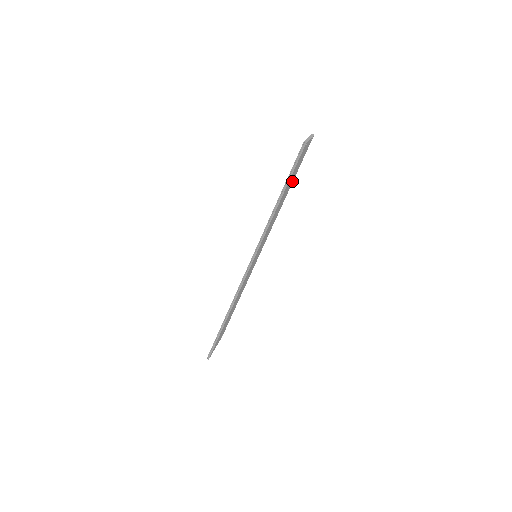
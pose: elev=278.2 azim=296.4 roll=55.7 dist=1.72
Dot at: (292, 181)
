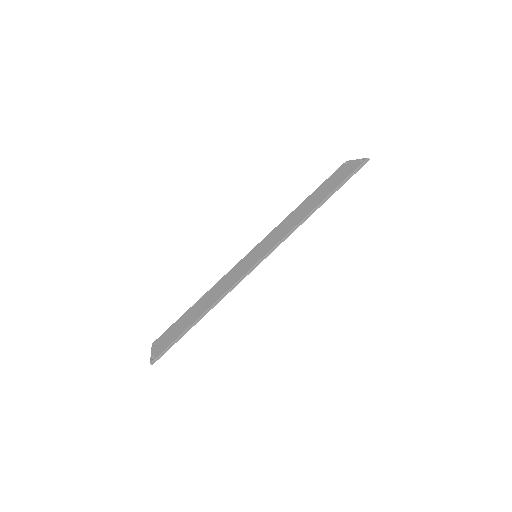
Dot at: occluded
